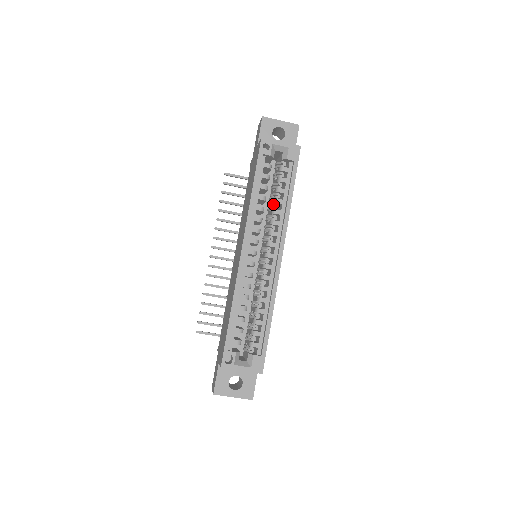
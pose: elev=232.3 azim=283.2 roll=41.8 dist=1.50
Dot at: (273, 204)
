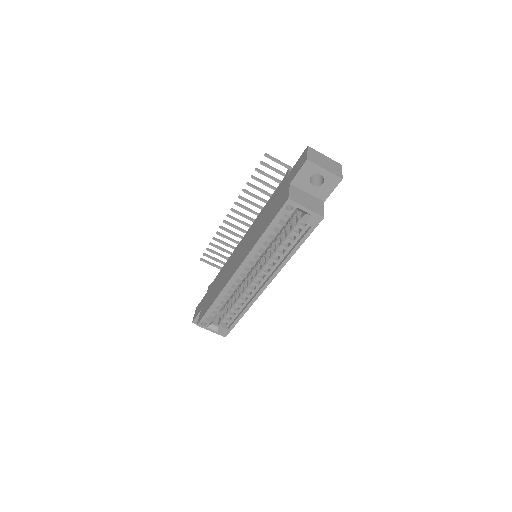
Dot at: (279, 245)
